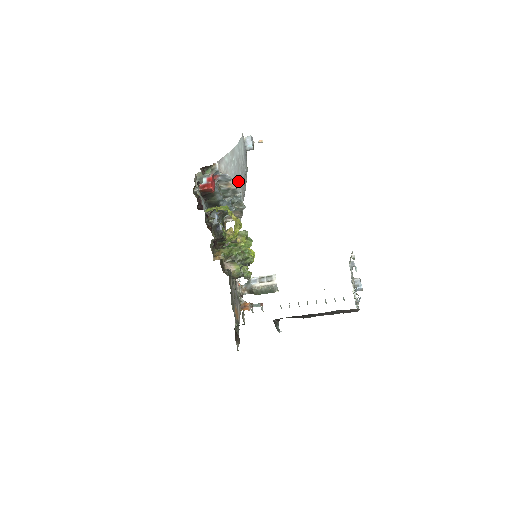
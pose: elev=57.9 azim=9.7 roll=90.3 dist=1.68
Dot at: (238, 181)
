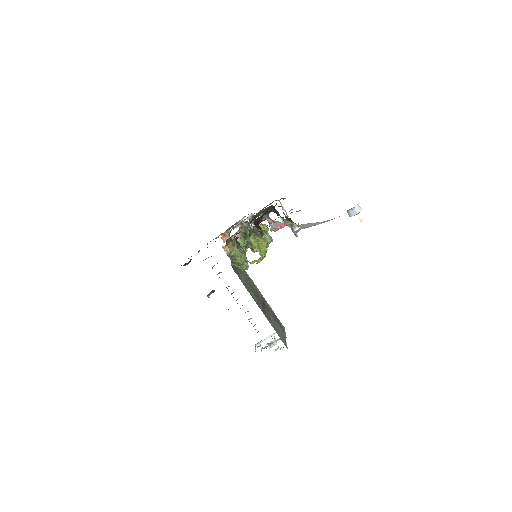
Dot at: occluded
